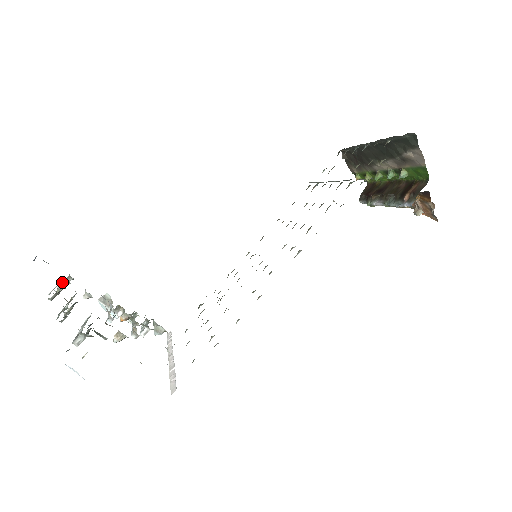
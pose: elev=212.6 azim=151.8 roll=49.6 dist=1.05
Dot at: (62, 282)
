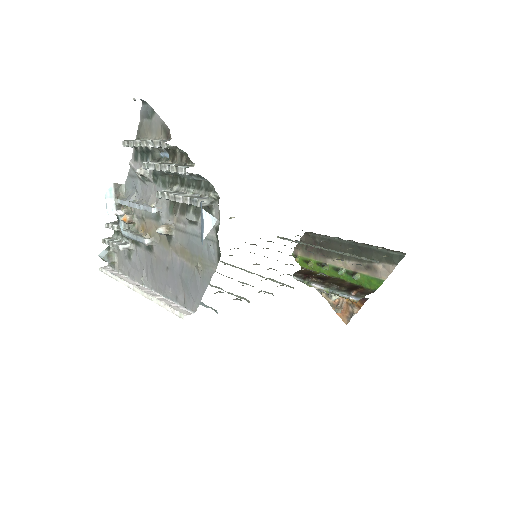
Dot at: occluded
